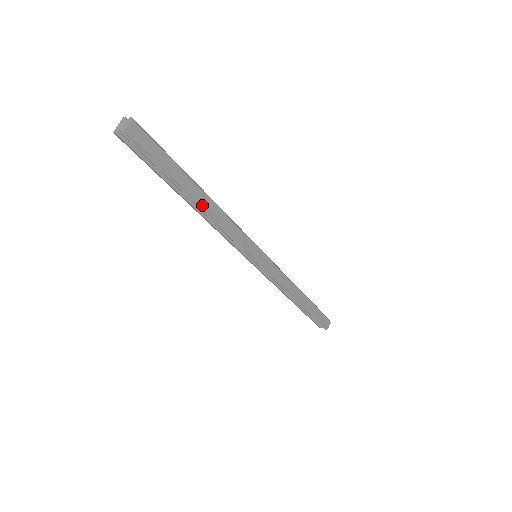
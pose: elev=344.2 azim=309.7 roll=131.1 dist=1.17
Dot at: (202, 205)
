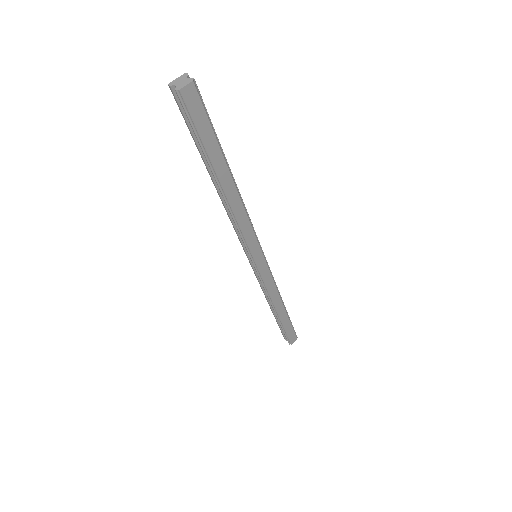
Dot at: (225, 191)
